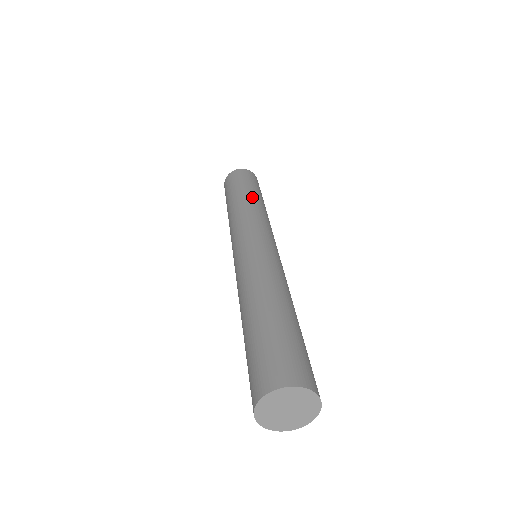
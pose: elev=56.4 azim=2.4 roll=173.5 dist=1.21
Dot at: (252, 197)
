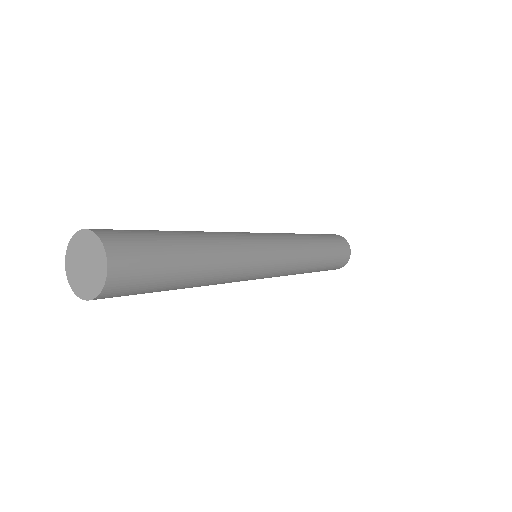
Dot at: occluded
